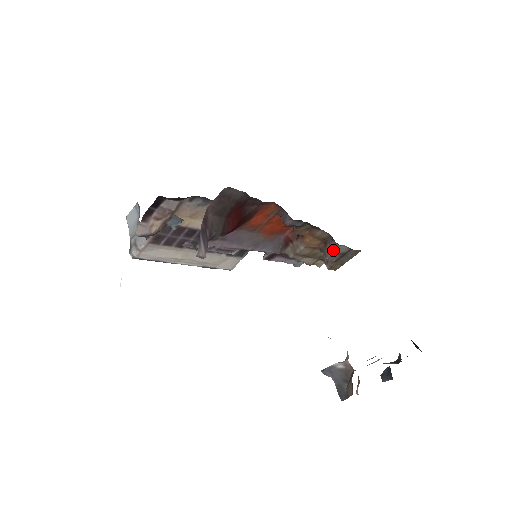
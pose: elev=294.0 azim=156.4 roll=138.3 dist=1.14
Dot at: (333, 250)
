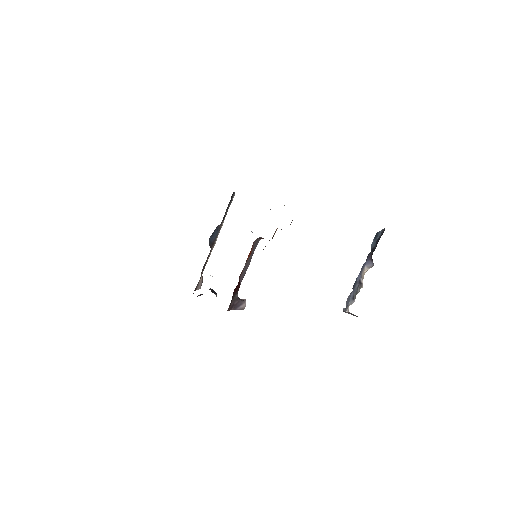
Dot at: occluded
